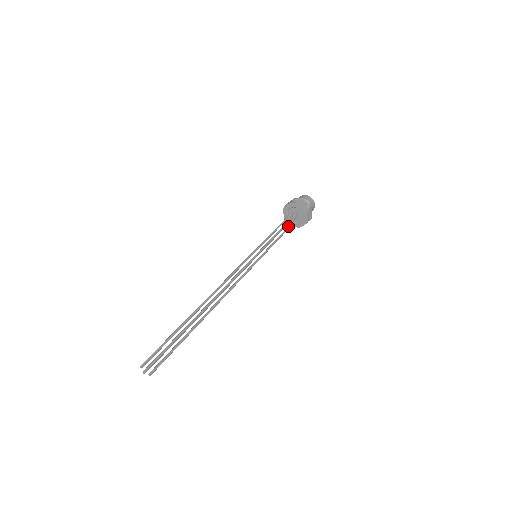
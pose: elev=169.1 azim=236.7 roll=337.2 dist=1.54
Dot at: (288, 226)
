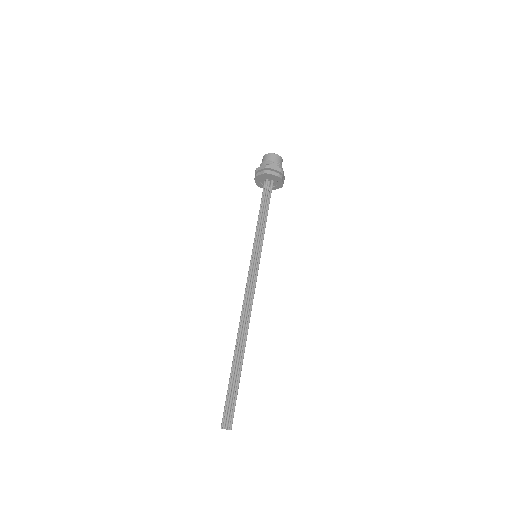
Dot at: (268, 200)
